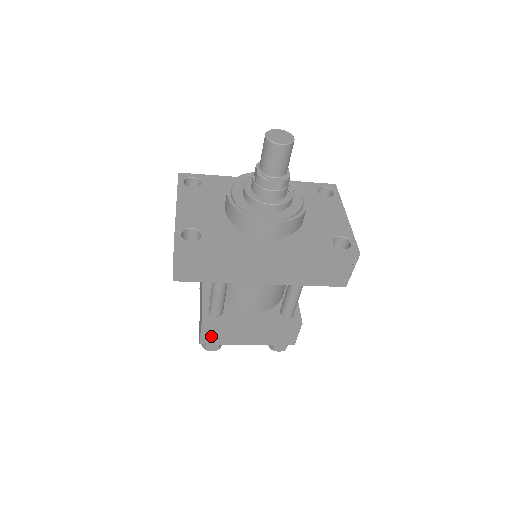
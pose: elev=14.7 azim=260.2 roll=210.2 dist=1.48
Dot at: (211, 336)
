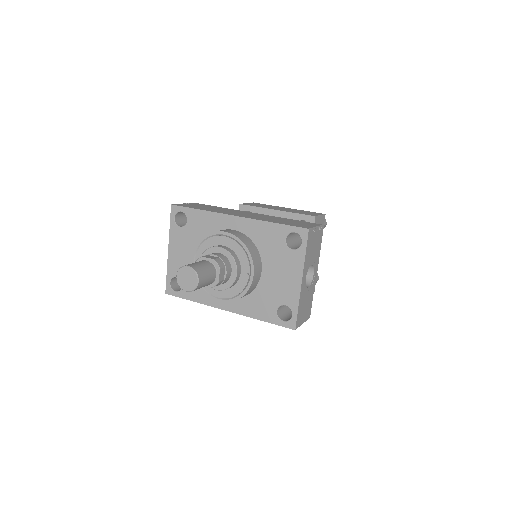
Dot at: occluded
